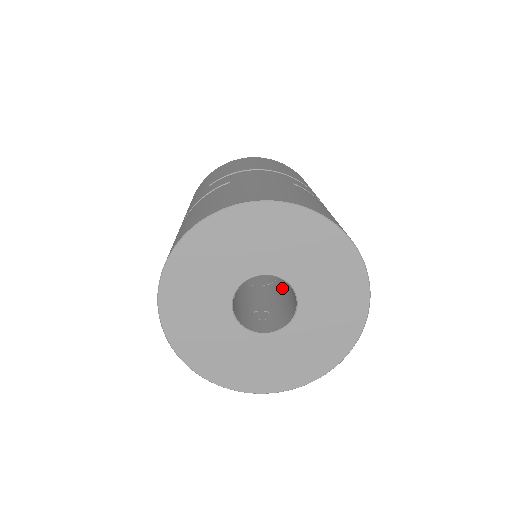
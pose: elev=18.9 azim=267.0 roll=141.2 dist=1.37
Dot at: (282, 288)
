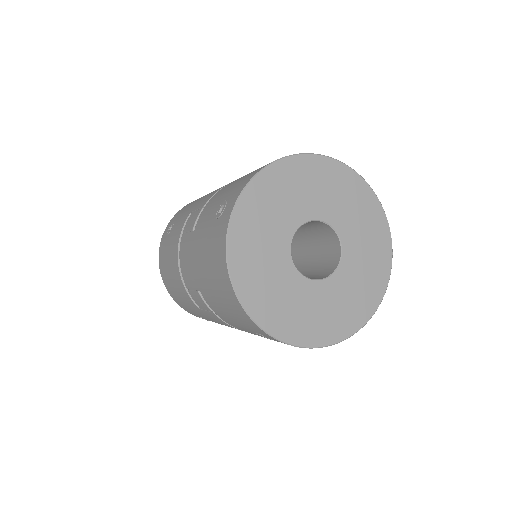
Dot at: occluded
